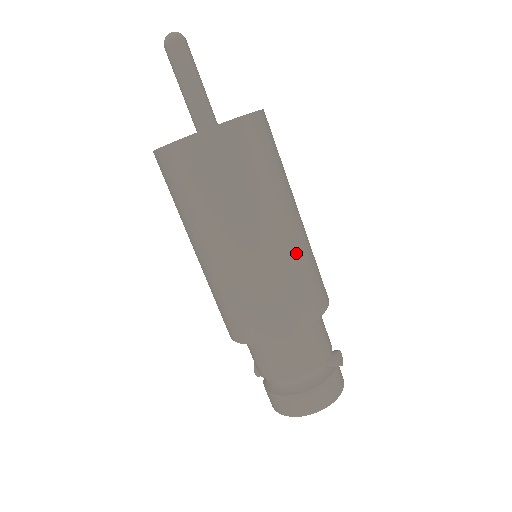
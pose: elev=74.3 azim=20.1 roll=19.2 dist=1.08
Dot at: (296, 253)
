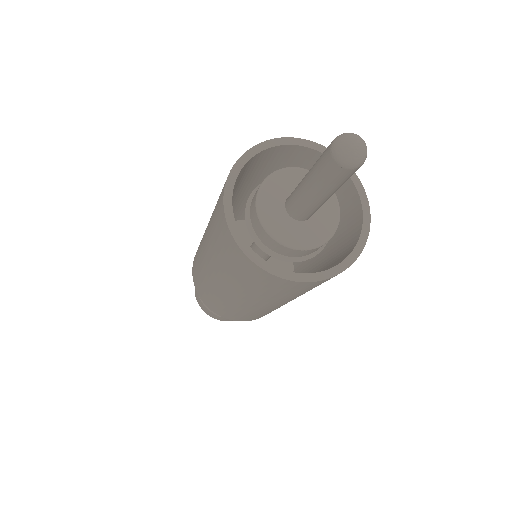
Dot at: occluded
